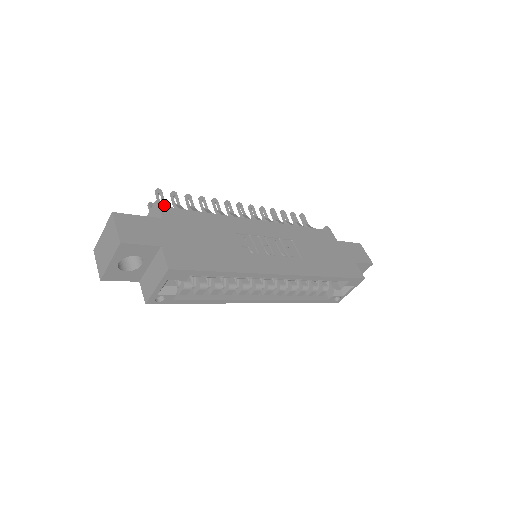
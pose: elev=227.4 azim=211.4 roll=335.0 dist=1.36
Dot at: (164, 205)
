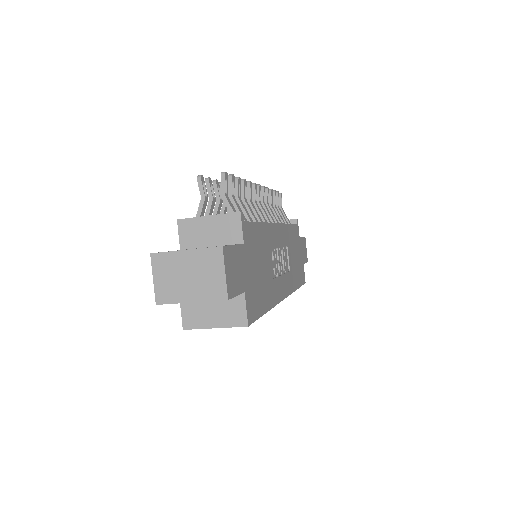
Dot at: (230, 203)
